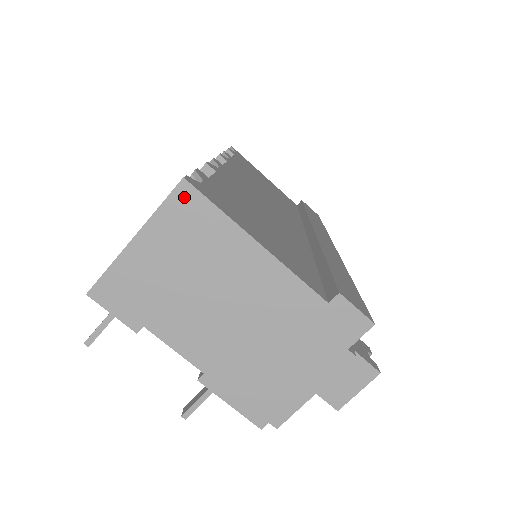
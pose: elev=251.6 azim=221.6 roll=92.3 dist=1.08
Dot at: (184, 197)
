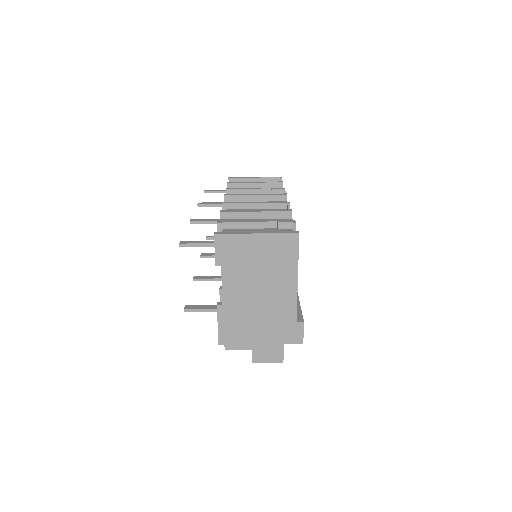
Dot at: (292, 239)
